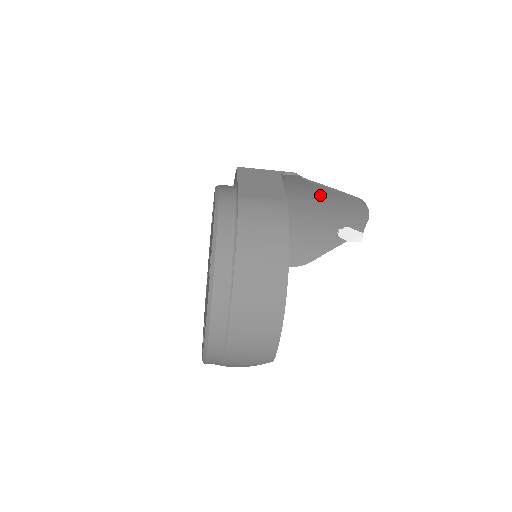
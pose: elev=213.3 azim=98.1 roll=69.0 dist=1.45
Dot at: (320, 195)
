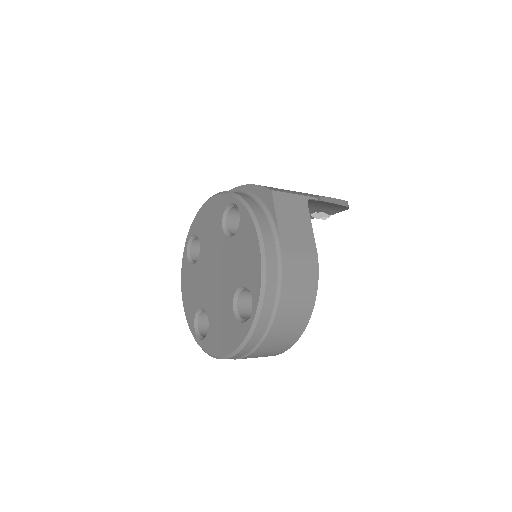
Dot at: (321, 202)
